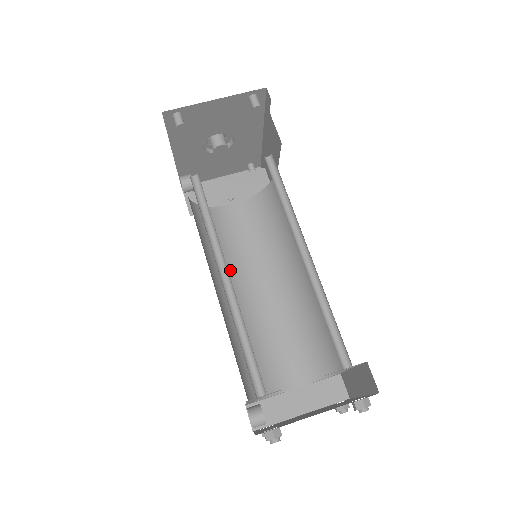
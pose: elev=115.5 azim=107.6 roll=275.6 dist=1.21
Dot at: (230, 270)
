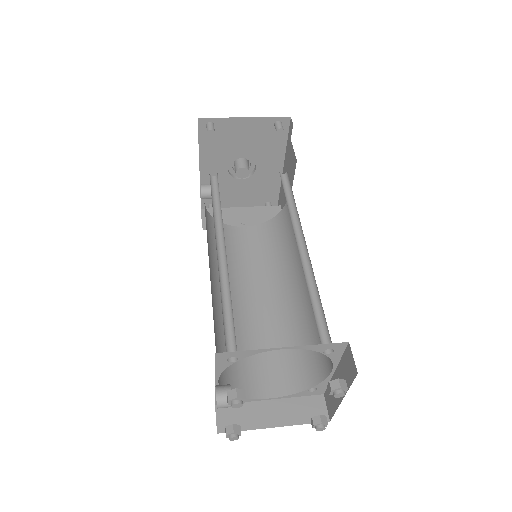
Dot at: (229, 276)
